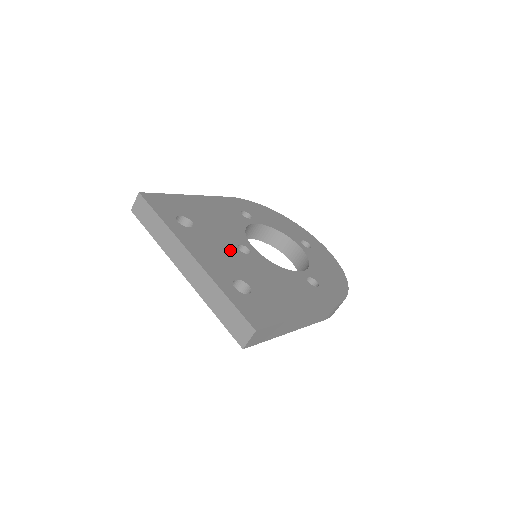
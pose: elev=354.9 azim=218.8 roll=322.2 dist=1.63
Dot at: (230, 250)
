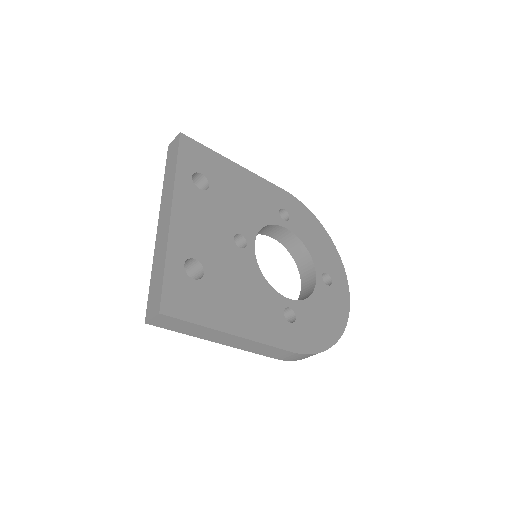
Dot at: (222, 232)
